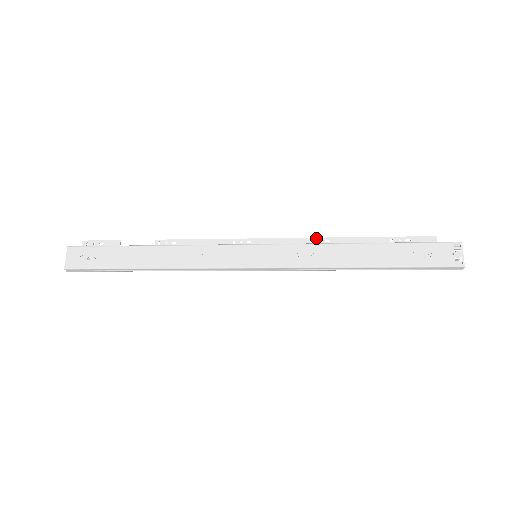
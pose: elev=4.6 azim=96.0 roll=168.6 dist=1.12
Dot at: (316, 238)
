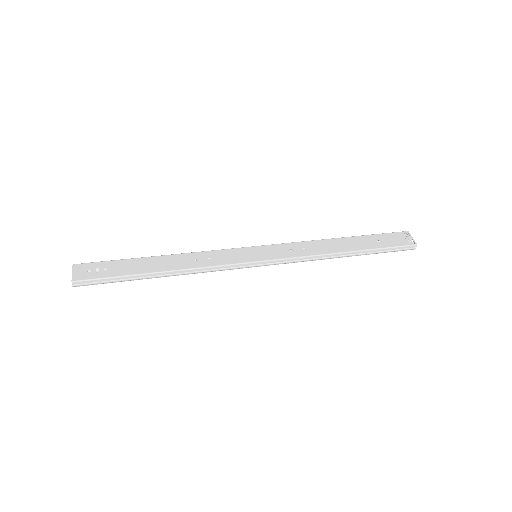
Dot at: occluded
